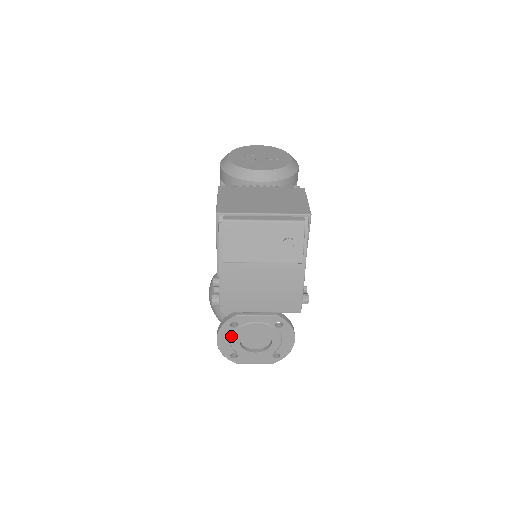
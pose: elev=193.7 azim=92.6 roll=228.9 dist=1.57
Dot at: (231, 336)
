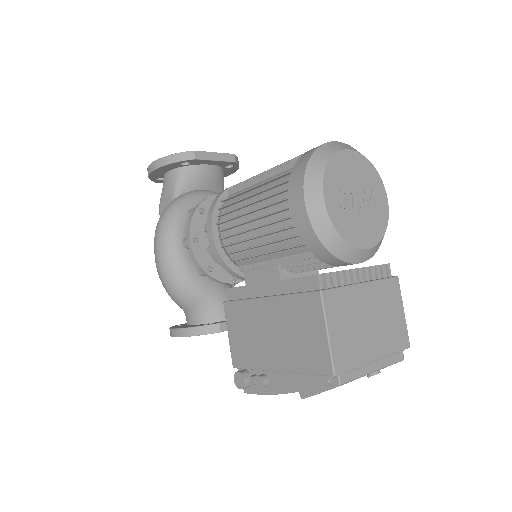
Dot at: occluded
